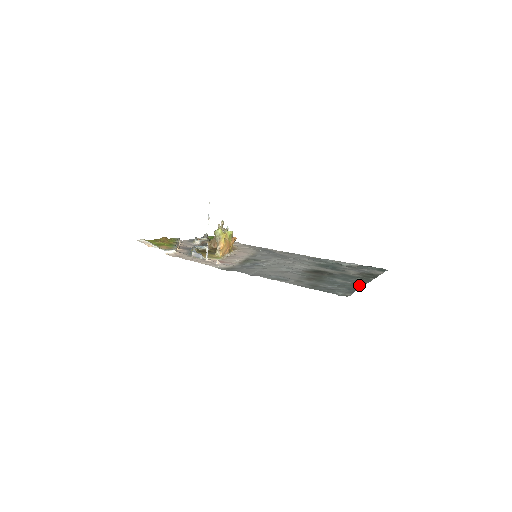
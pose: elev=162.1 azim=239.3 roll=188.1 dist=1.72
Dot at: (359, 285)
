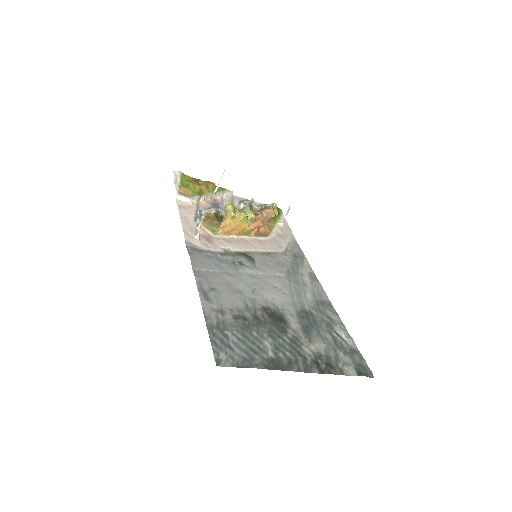
Dot at: (272, 365)
